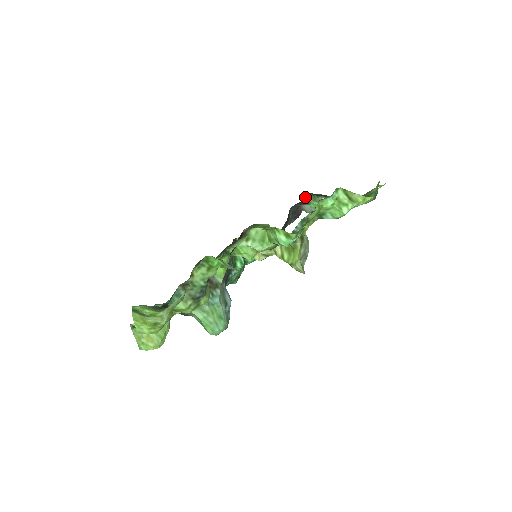
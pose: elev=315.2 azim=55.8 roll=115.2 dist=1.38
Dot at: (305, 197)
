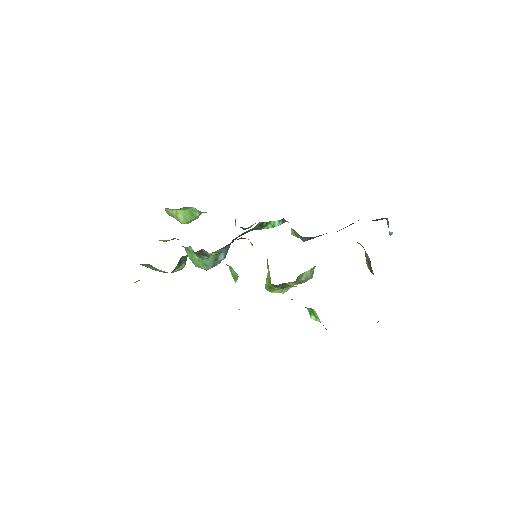
Dot at: occluded
